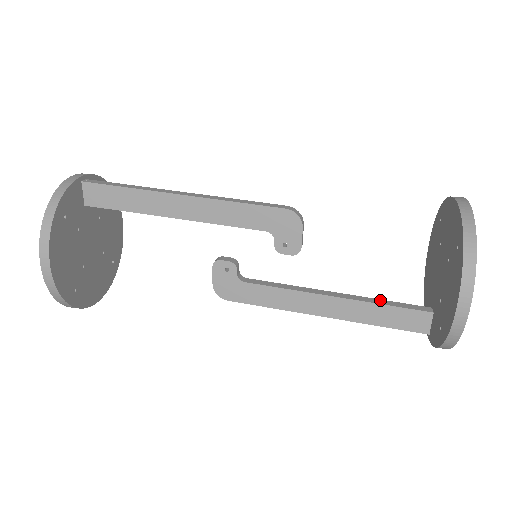
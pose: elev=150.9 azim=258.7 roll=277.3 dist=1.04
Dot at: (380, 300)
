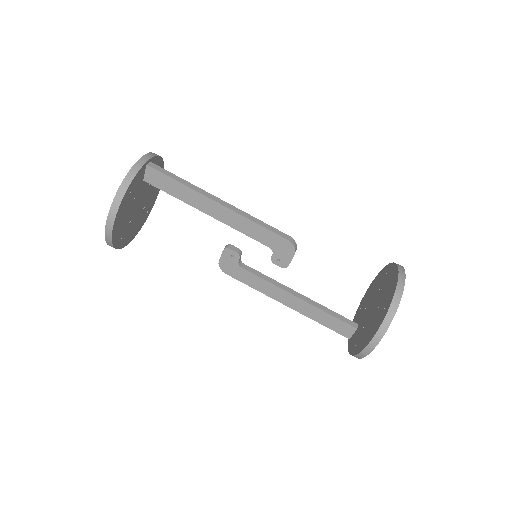
Dot at: (327, 309)
